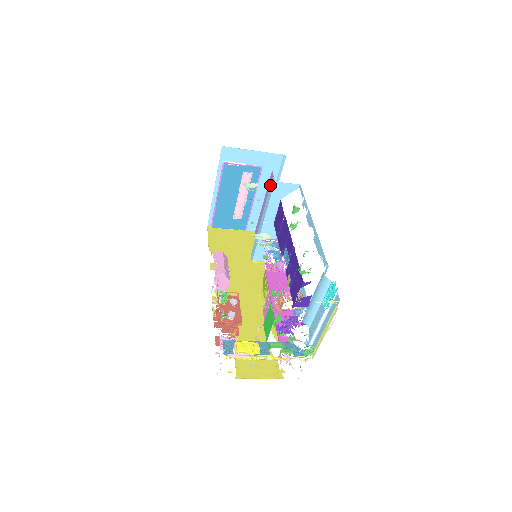
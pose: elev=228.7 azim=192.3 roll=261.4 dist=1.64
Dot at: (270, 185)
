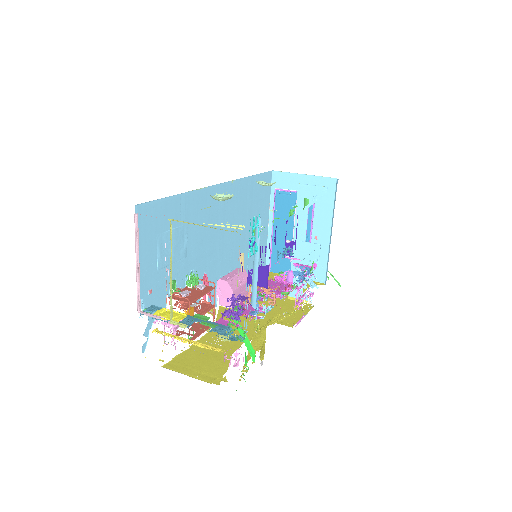
Dot at: occluded
